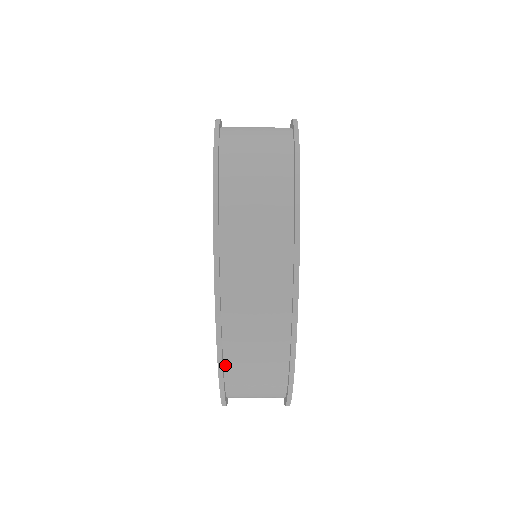
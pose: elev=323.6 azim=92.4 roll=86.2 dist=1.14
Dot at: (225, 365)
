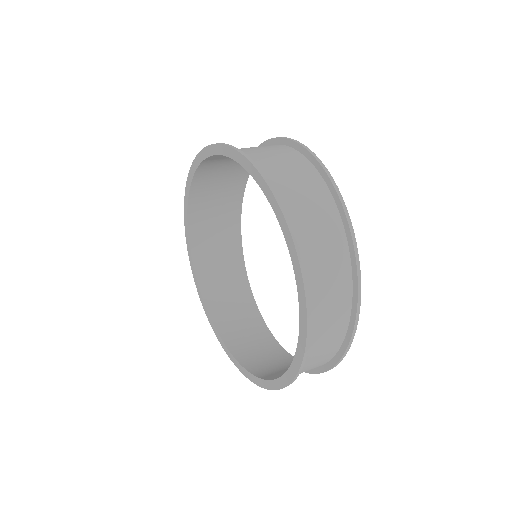
Dot at: occluded
